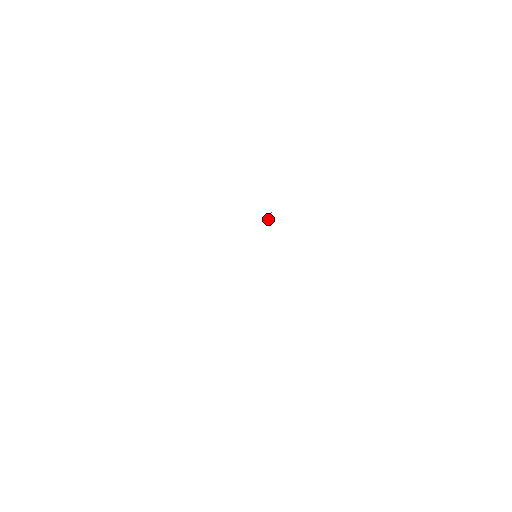
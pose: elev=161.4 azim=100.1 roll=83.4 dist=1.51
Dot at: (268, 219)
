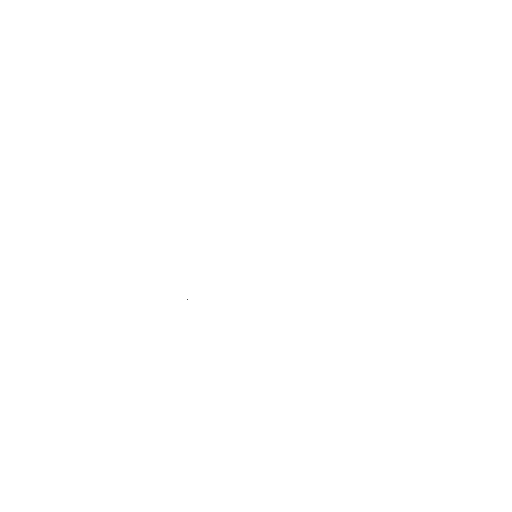
Dot at: occluded
